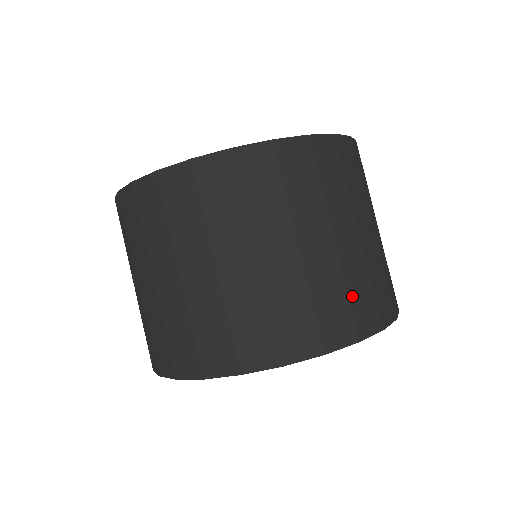
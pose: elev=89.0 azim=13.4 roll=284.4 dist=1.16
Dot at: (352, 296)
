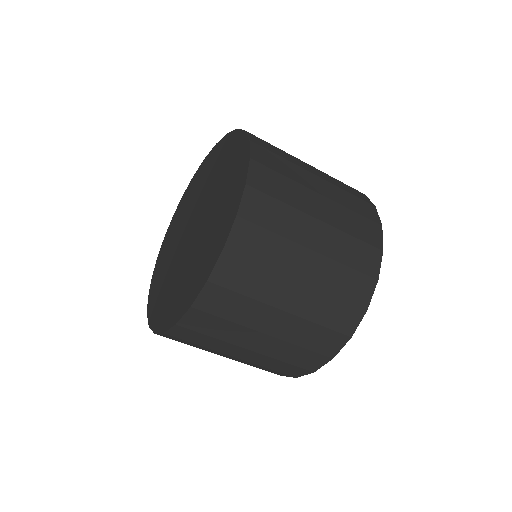
Dot at: (357, 235)
